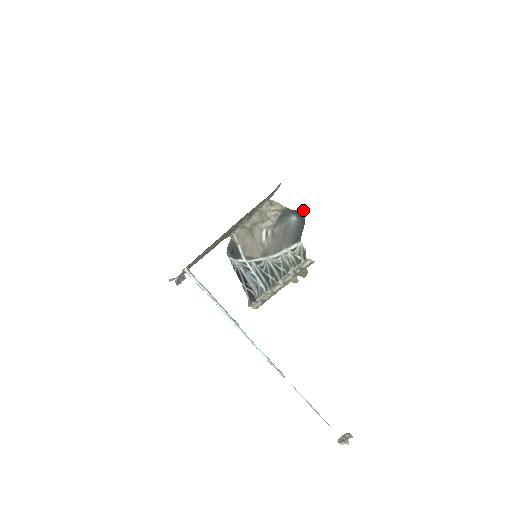
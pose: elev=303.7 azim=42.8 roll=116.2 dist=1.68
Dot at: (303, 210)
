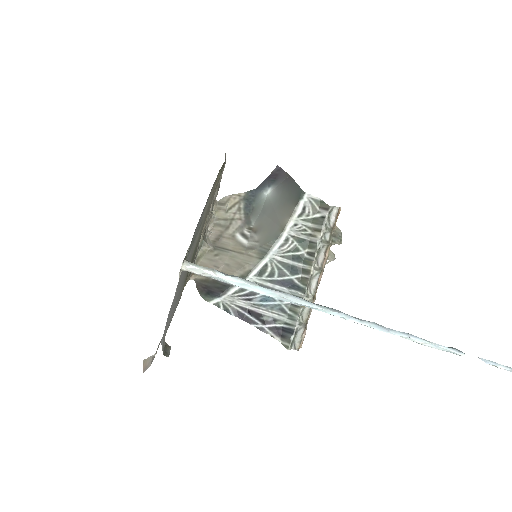
Dot at: (275, 170)
